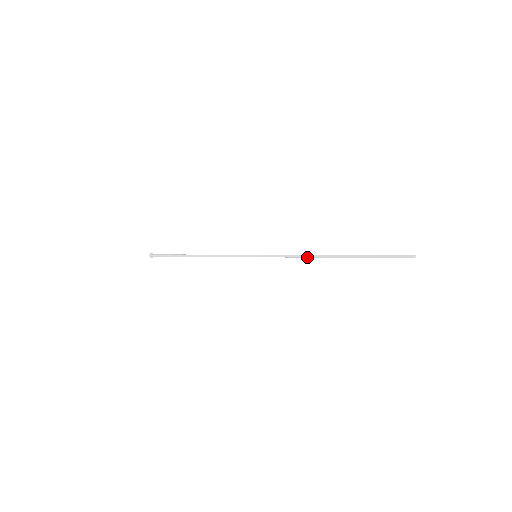
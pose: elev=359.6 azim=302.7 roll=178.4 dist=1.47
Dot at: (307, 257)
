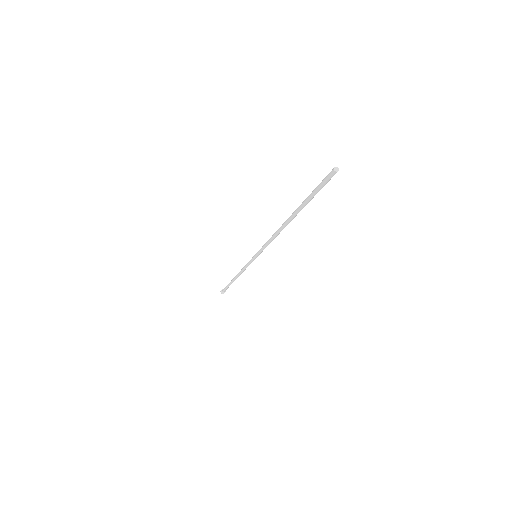
Dot at: (275, 233)
